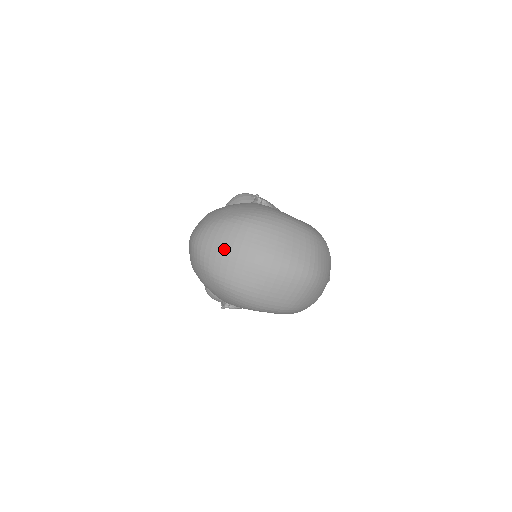
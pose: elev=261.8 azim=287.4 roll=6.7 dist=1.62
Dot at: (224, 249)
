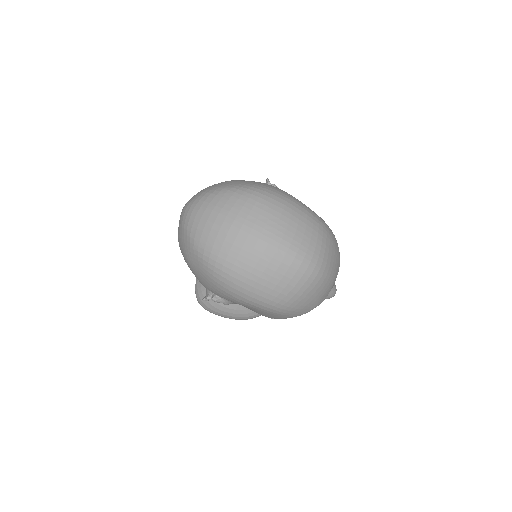
Dot at: (216, 218)
